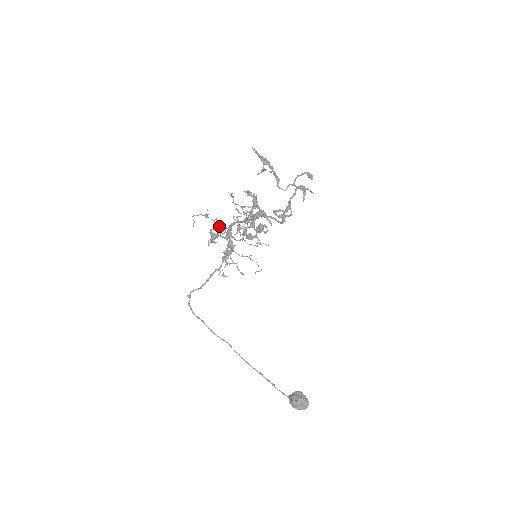
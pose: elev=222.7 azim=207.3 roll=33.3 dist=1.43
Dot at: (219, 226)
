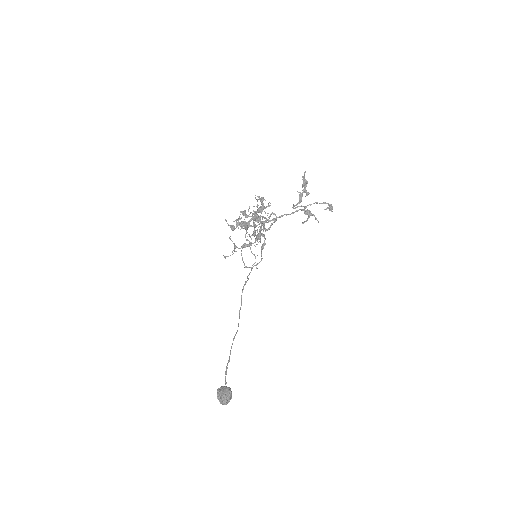
Dot at: occluded
